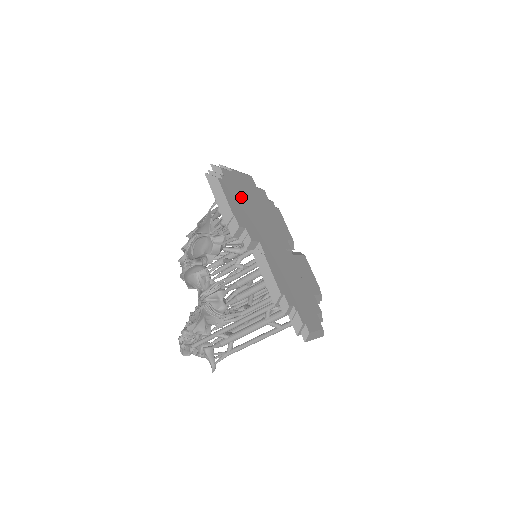
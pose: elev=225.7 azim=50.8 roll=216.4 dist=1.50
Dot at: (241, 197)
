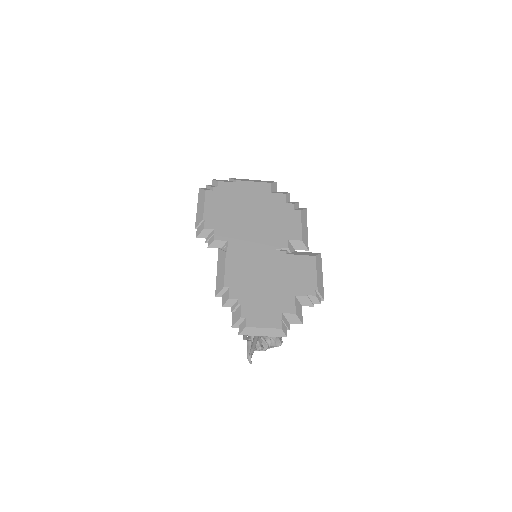
Dot at: (231, 203)
